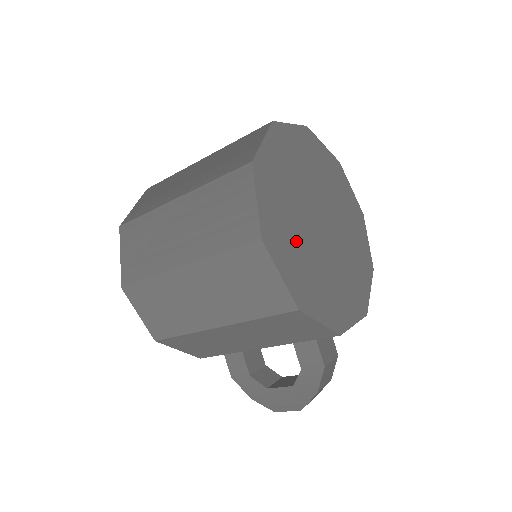
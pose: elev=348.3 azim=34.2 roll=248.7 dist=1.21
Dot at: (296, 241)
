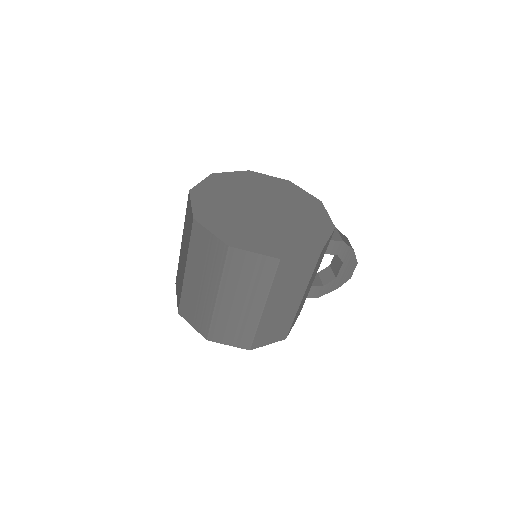
Dot at: (278, 235)
